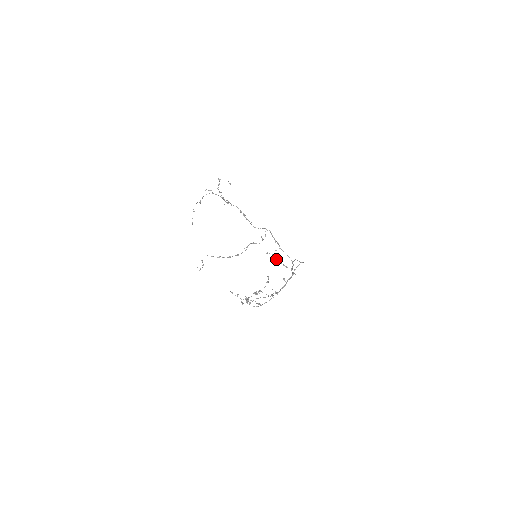
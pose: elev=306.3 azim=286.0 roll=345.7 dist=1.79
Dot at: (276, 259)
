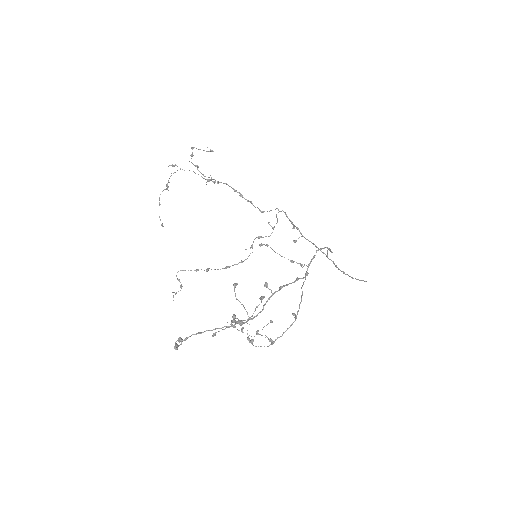
Dot at: occluded
